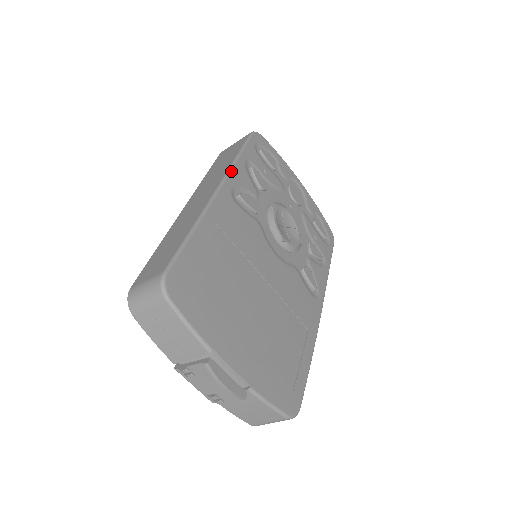
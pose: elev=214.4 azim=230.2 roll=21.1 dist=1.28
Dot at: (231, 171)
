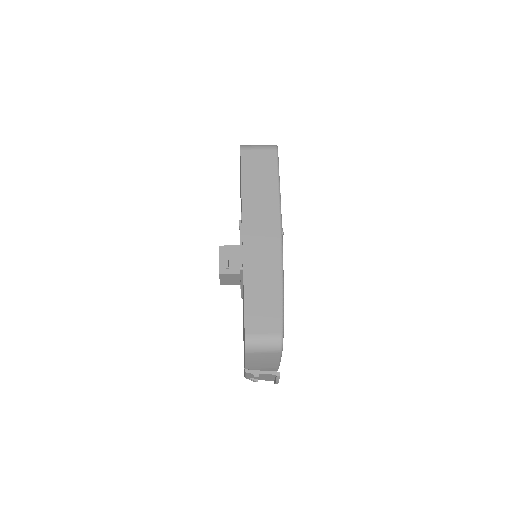
Dot at: occluded
